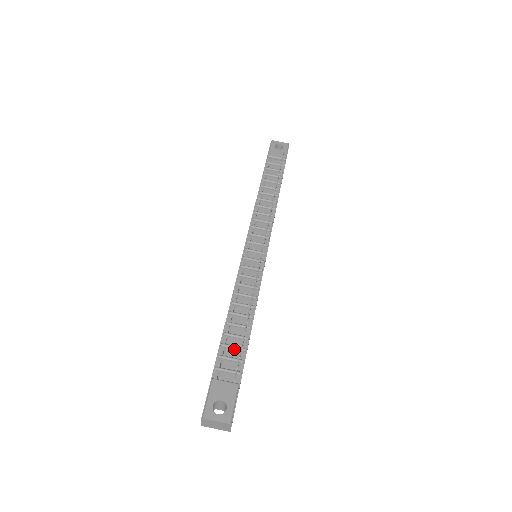
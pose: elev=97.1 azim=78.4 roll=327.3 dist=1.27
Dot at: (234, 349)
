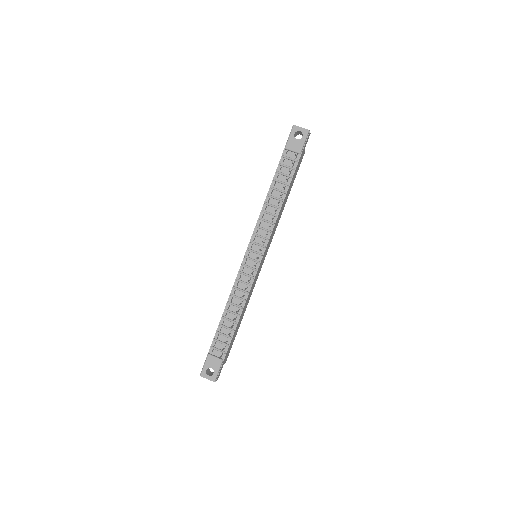
Dot at: (224, 336)
